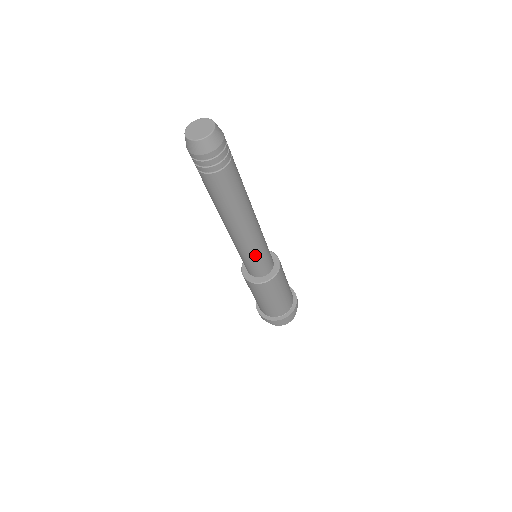
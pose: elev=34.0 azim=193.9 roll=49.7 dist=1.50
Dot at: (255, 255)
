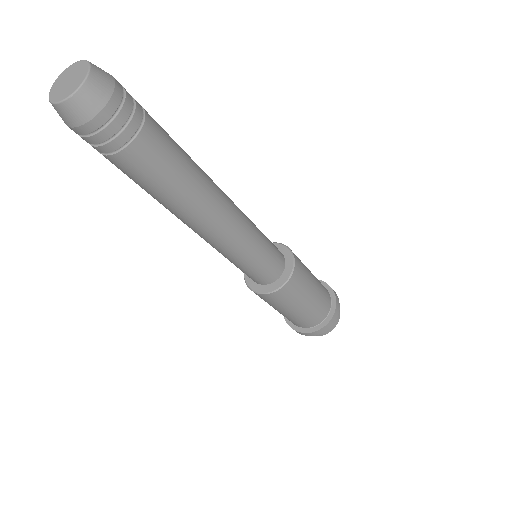
Dot at: (259, 243)
